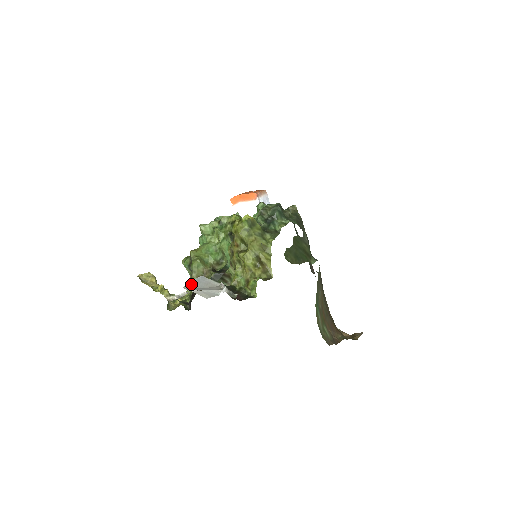
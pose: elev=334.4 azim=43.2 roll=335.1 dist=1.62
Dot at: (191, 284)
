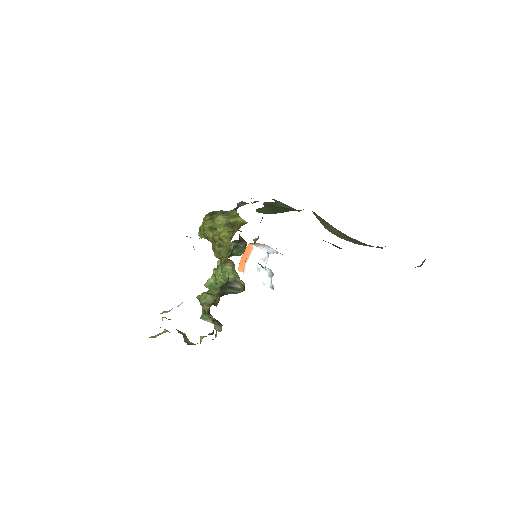
Dot at: occluded
